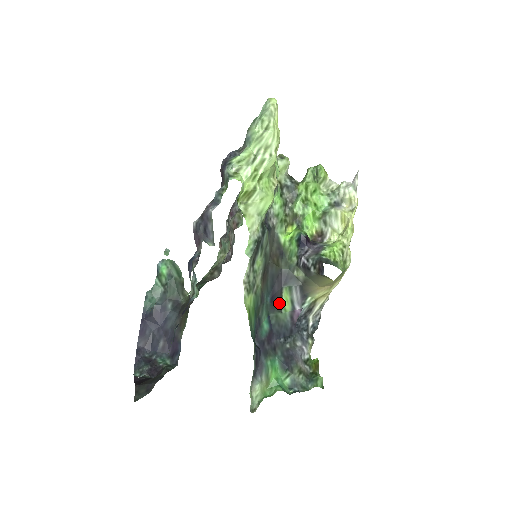
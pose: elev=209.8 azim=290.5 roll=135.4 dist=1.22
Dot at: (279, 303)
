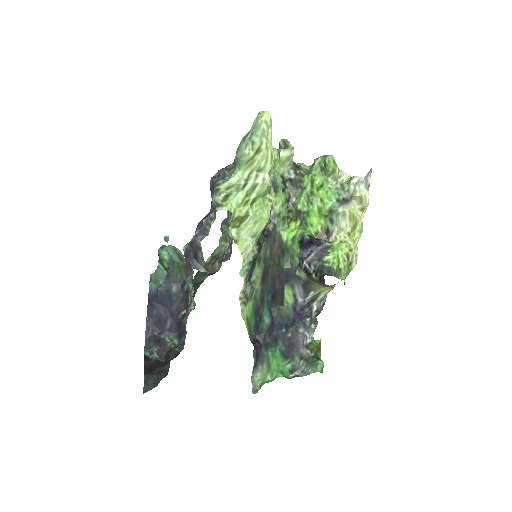
Dot at: (281, 298)
